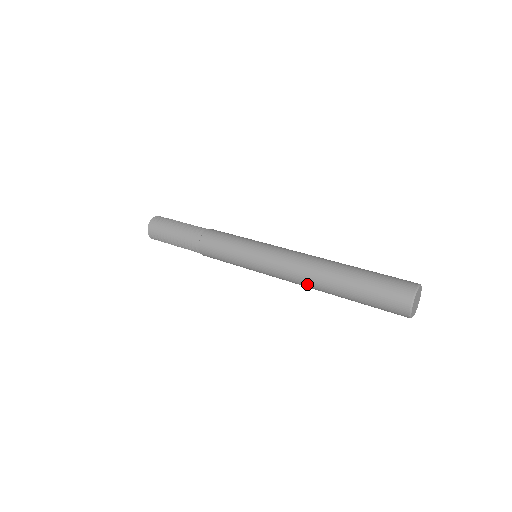
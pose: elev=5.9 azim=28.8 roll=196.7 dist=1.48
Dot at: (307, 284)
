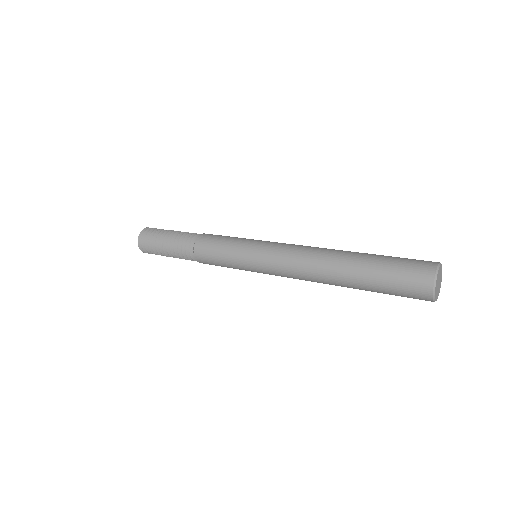
Dot at: (314, 276)
